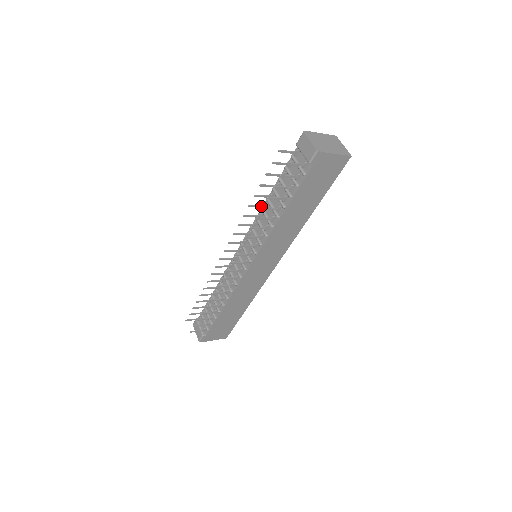
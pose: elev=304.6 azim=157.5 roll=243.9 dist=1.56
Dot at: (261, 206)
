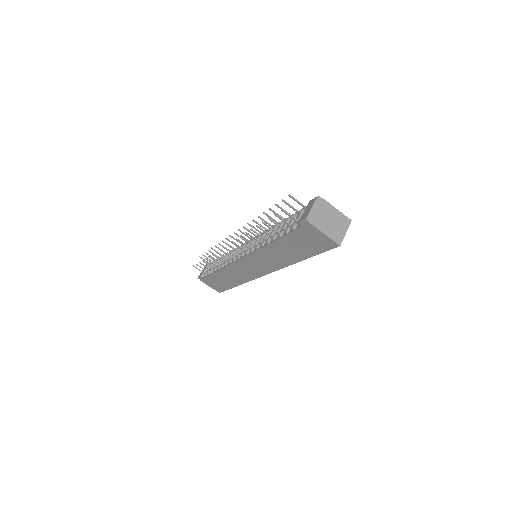
Dot at: (269, 224)
